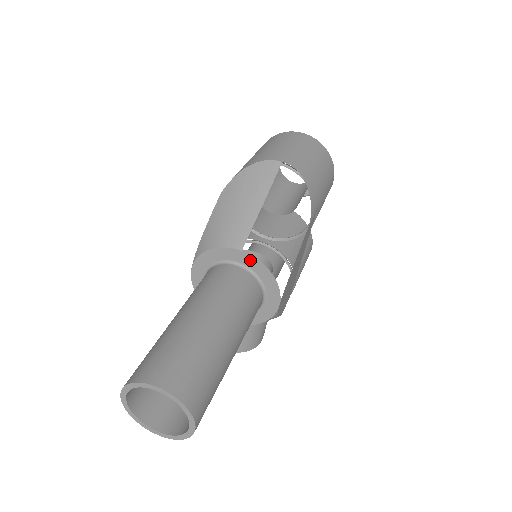
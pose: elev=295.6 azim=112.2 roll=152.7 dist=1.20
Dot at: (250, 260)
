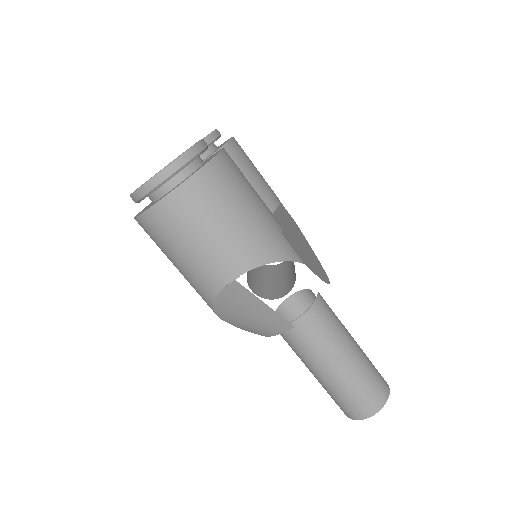
Dot at: occluded
